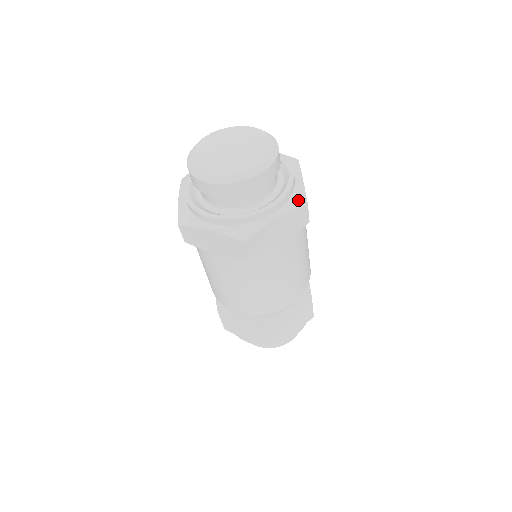
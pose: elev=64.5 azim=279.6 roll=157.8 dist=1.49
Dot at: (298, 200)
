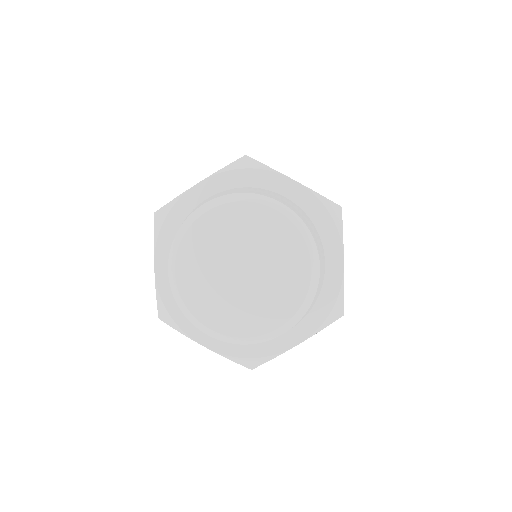
Dot at: (332, 313)
